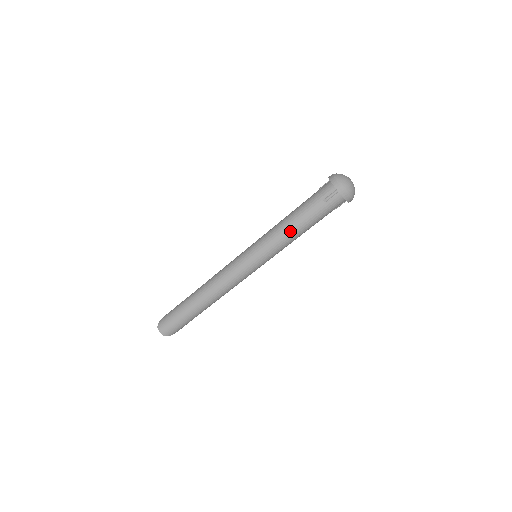
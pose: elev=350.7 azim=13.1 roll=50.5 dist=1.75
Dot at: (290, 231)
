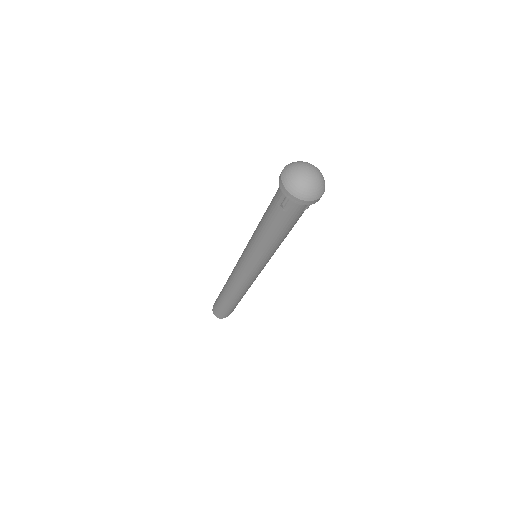
Dot at: (265, 239)
